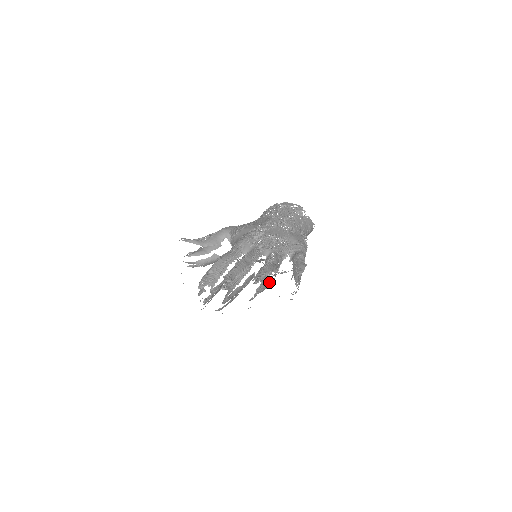
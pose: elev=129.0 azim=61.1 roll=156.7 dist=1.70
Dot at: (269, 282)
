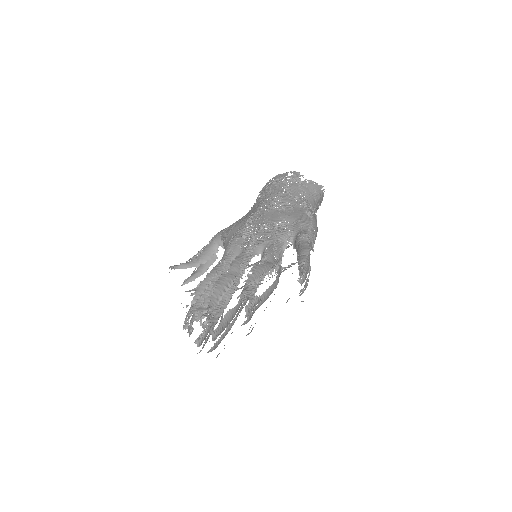
Dot at: (267, 289)
